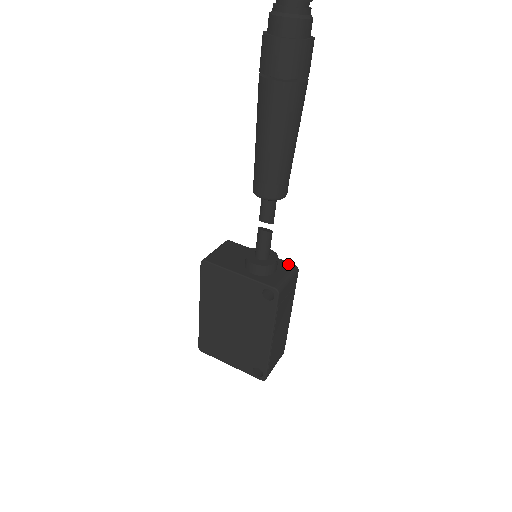
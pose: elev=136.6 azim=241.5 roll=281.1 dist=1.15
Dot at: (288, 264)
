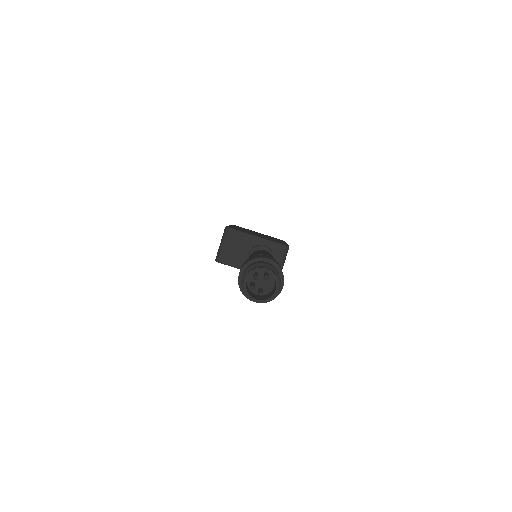
Dot at: (281, 248)
